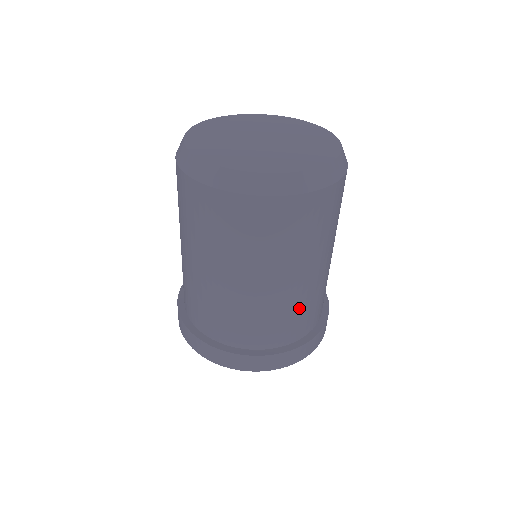
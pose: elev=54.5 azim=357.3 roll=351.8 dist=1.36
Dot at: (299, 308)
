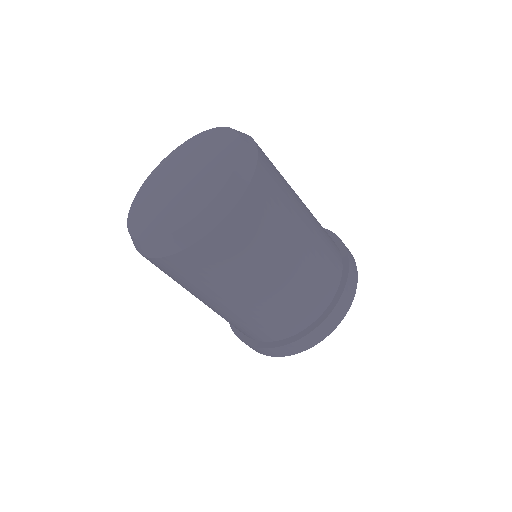
Dot at: (323, 242)
